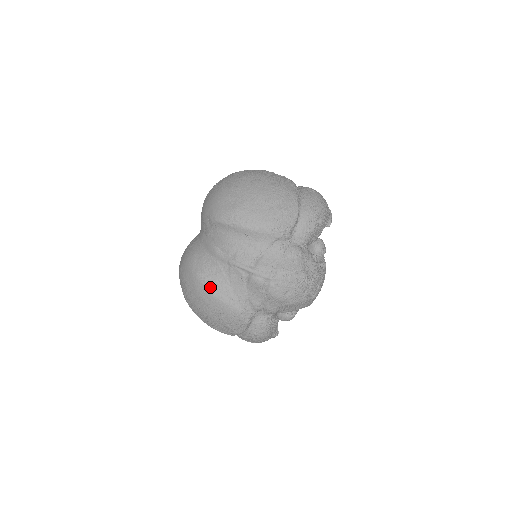
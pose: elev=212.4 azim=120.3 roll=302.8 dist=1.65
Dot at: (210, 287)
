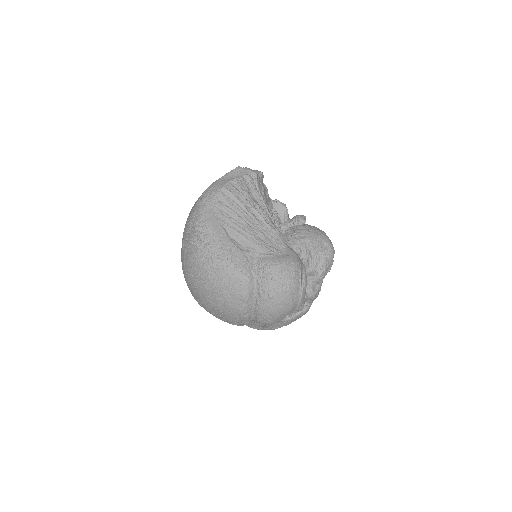
Dot at: occluded
